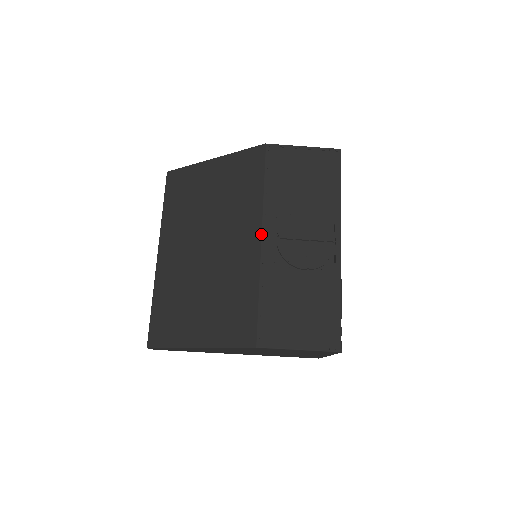
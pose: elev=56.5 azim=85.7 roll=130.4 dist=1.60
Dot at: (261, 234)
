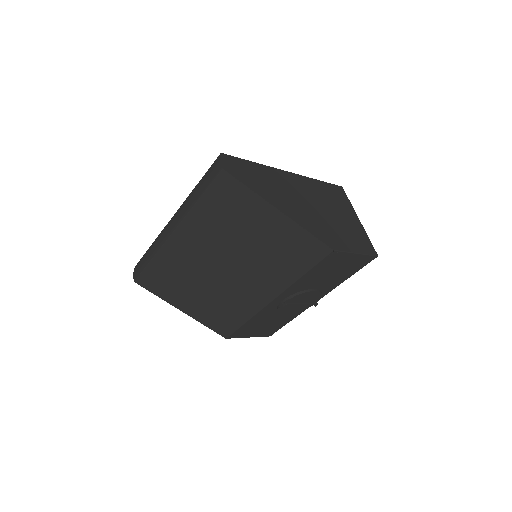
Dot at: (275, 298)
